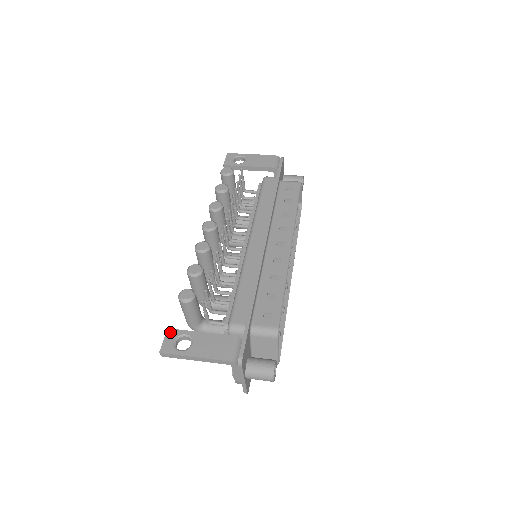
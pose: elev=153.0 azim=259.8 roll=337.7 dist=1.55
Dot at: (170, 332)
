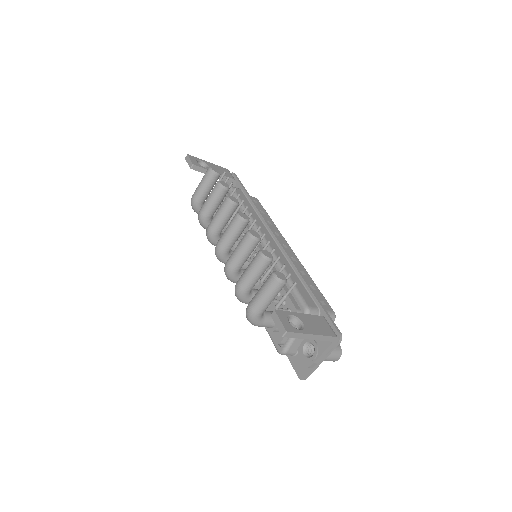
Dot at: (279, 313)
